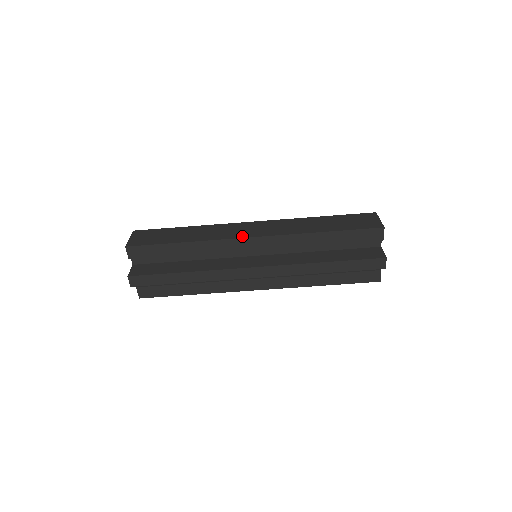
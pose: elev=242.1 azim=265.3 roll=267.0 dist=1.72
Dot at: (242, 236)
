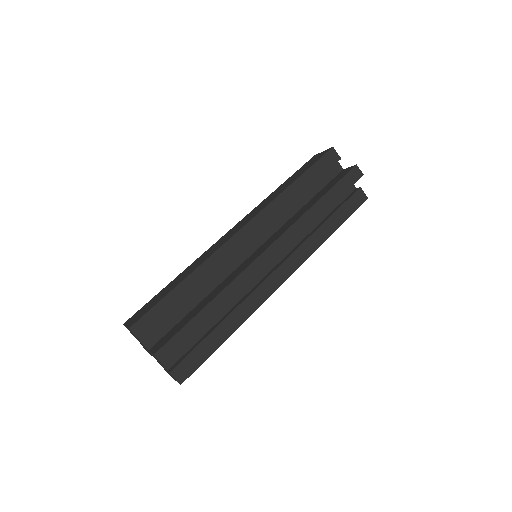
Dot at: (232, 235)
